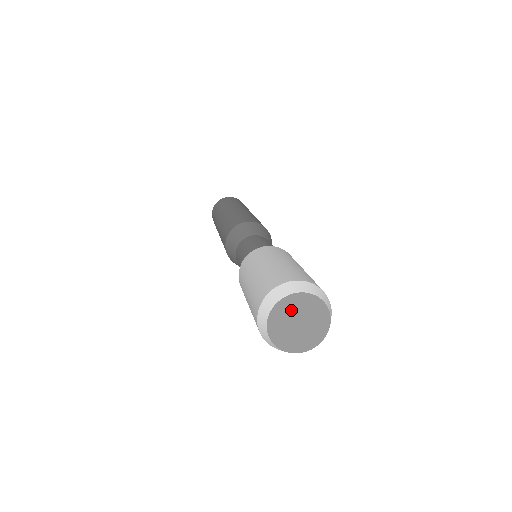
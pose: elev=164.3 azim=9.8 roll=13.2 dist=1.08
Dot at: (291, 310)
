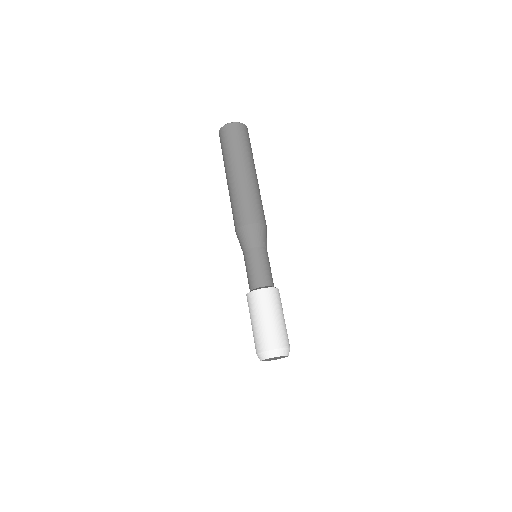
Dot at: (268, 359)
